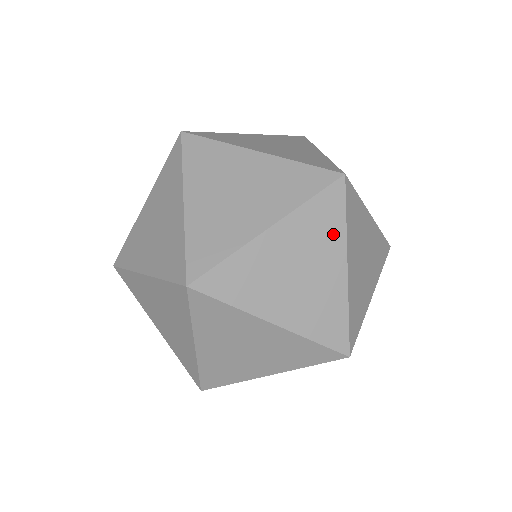
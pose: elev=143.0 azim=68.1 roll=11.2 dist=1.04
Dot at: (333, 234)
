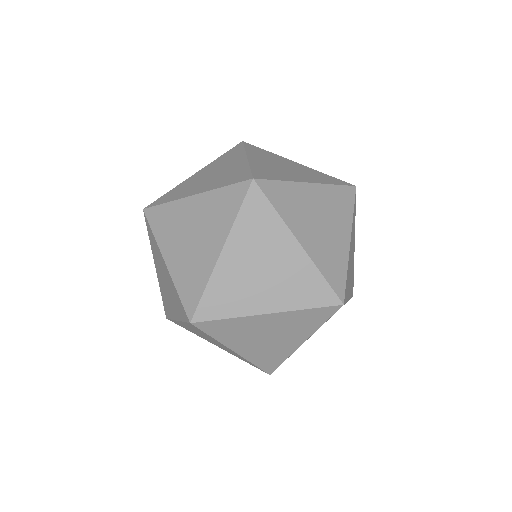
Dot at: (321, 180)
